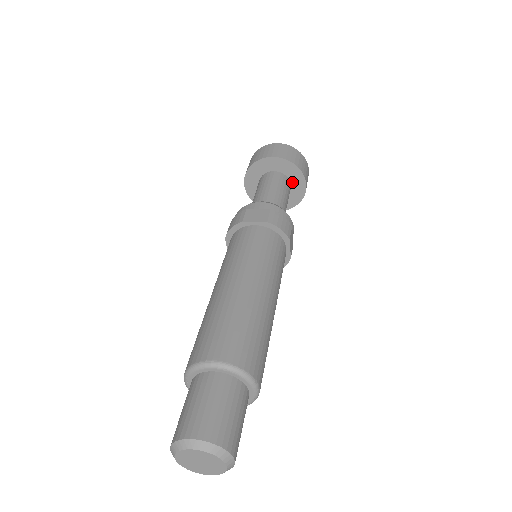
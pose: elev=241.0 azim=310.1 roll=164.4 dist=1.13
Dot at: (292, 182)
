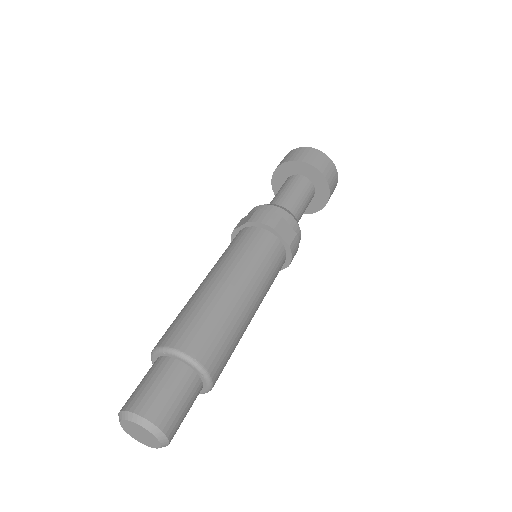
Dot at: (313, 200)
